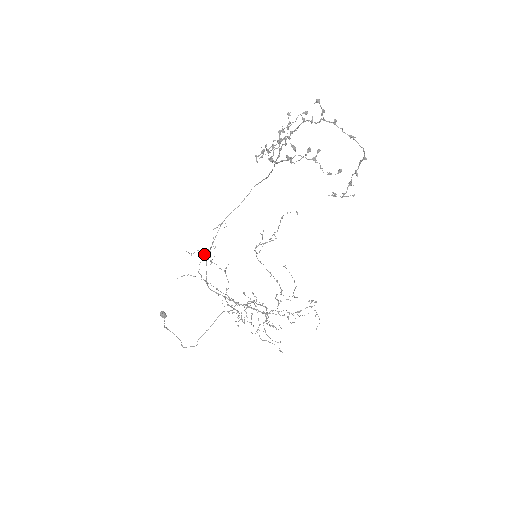
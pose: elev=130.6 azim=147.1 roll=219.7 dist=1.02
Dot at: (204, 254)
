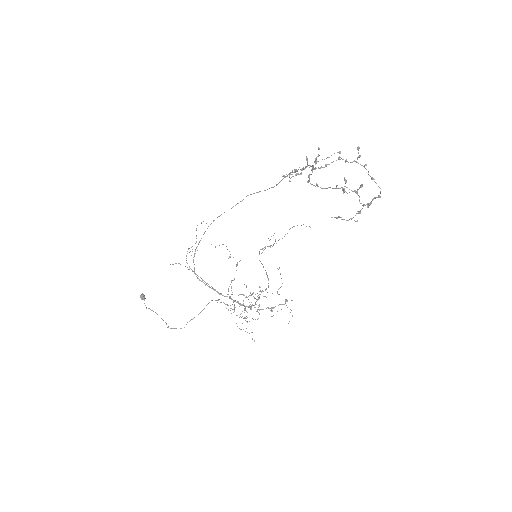
Dot at: occluded
